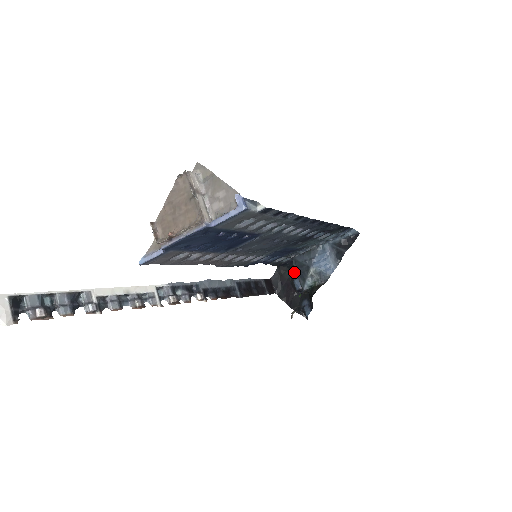
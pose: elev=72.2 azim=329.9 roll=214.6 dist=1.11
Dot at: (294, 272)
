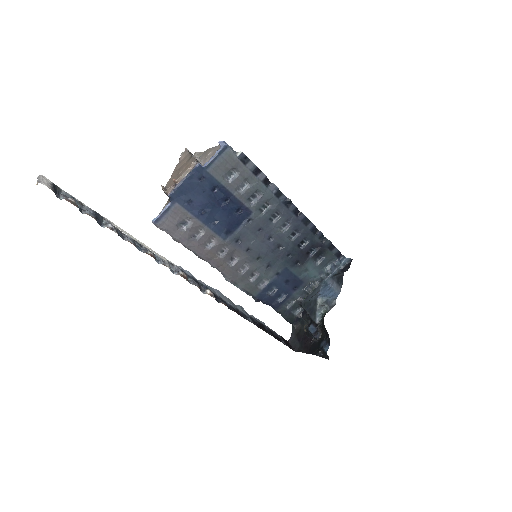
Dot at: occluded
